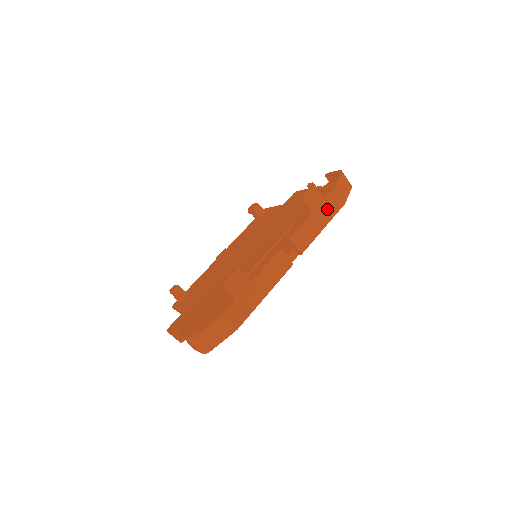
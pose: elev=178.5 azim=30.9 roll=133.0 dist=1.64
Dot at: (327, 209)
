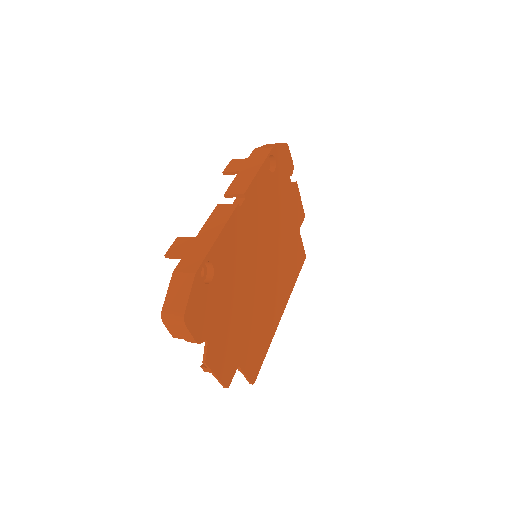
Dot at: (255, 161)
